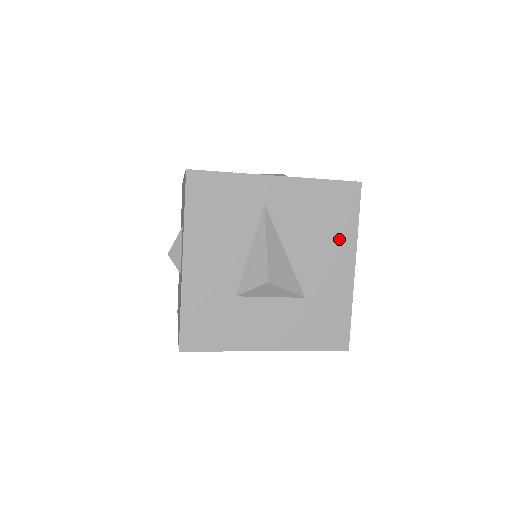
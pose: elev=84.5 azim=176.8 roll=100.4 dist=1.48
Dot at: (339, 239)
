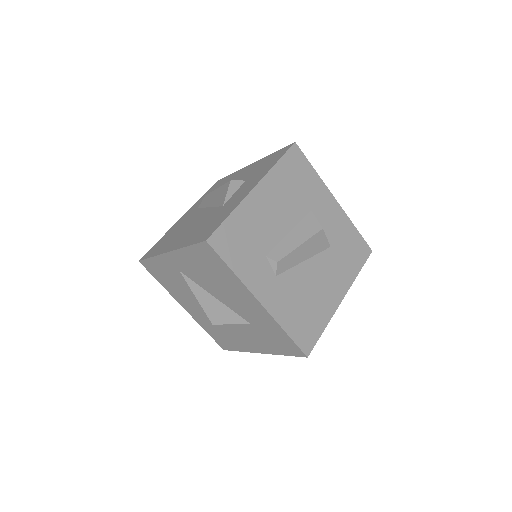
Dot at: (232, 284)
